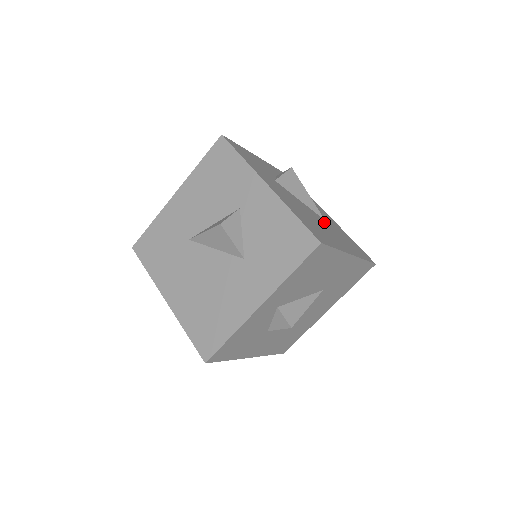
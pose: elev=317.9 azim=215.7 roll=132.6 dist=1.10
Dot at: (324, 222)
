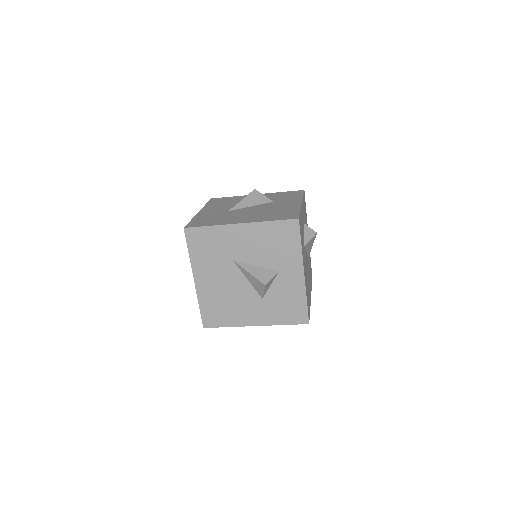
Dot at: (308, 265)
